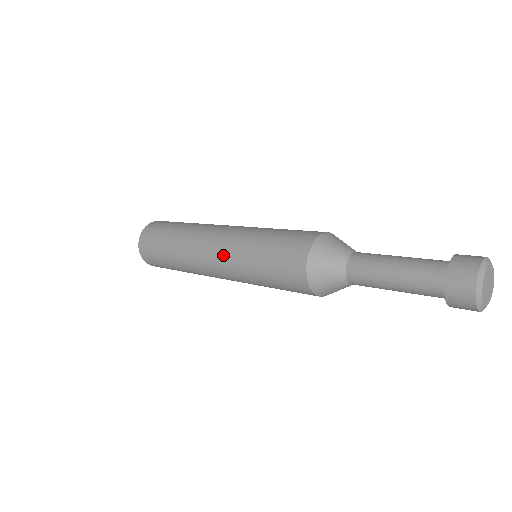
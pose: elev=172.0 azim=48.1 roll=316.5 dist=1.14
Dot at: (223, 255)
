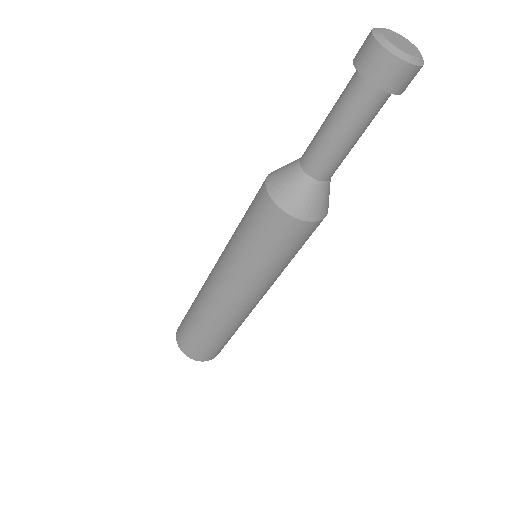
Dot at: (221, 254)
